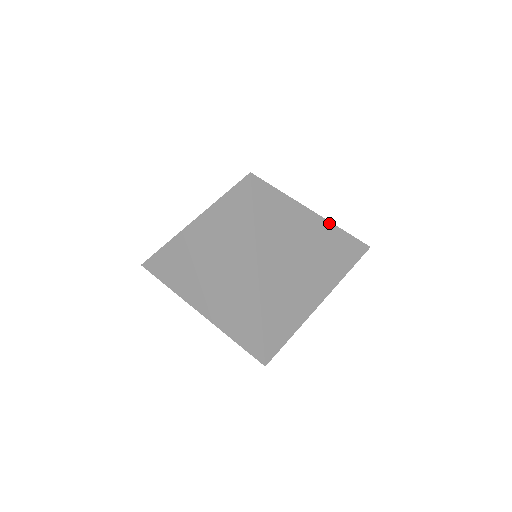
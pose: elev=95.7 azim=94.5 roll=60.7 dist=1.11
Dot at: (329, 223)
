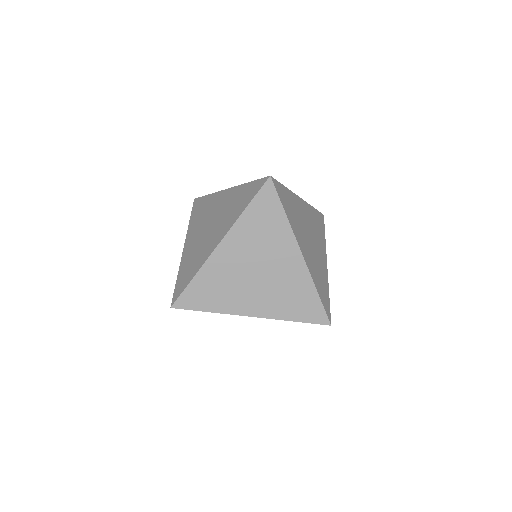
Dot at: (306, 203)
